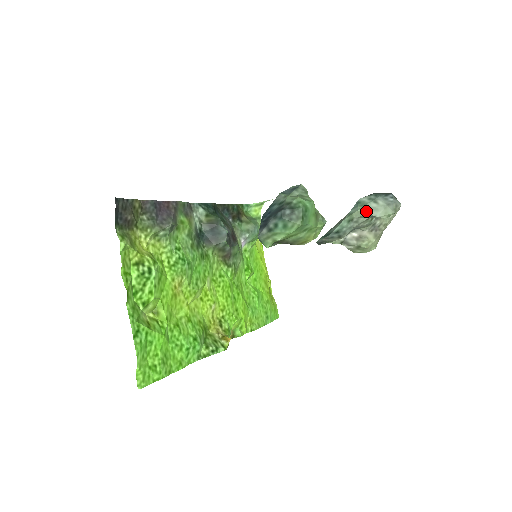
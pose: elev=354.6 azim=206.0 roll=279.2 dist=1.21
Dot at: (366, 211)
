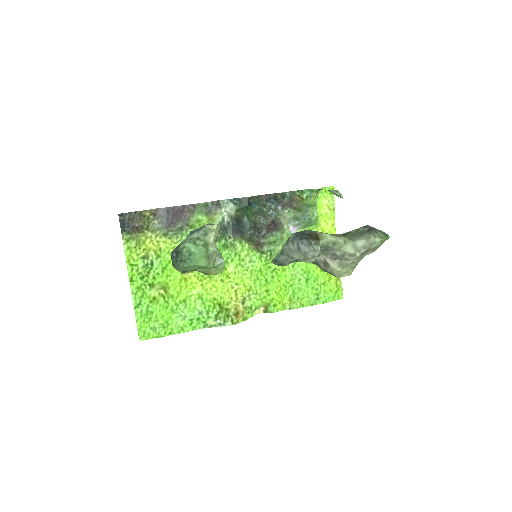
Dot at: (287, 250)
